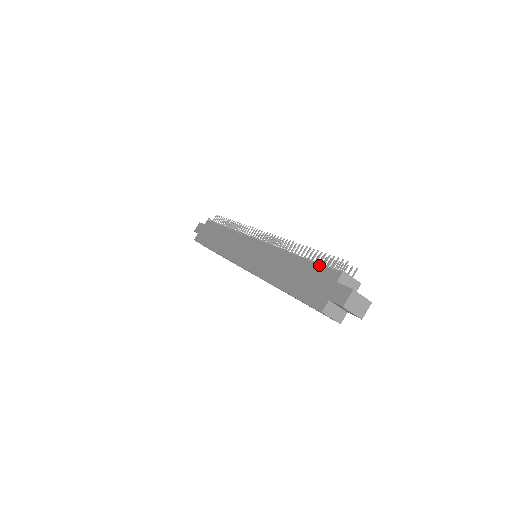
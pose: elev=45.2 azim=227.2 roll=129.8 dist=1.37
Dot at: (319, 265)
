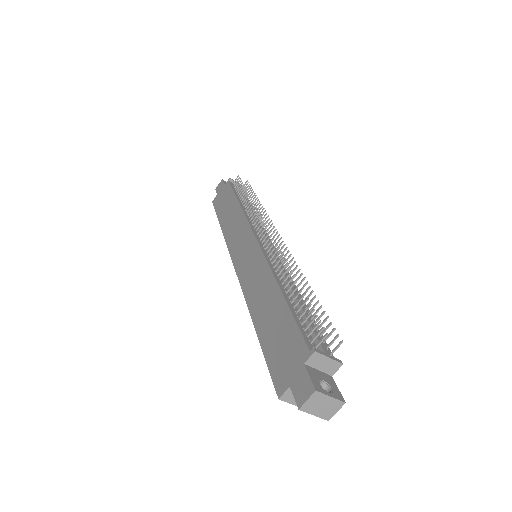
Dot at: (296, 323)
